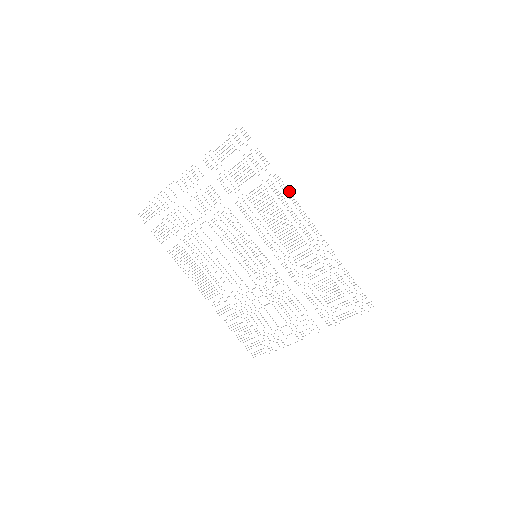
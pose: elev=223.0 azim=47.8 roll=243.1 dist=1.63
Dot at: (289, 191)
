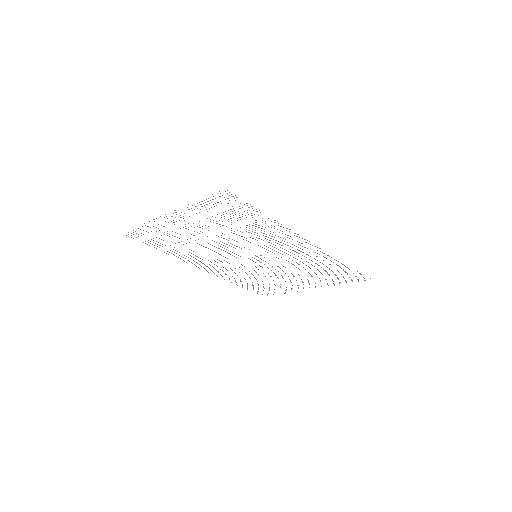
Dot at: occluded
